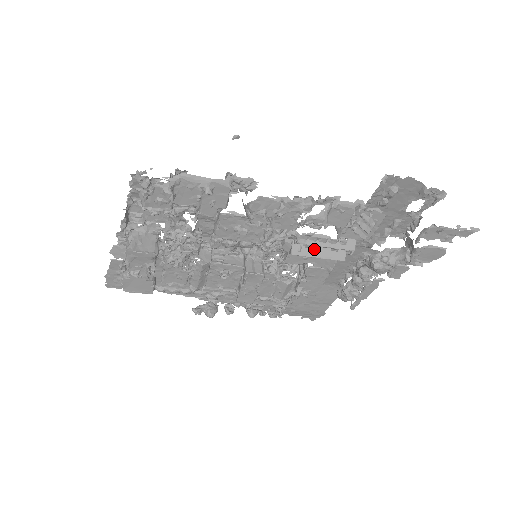
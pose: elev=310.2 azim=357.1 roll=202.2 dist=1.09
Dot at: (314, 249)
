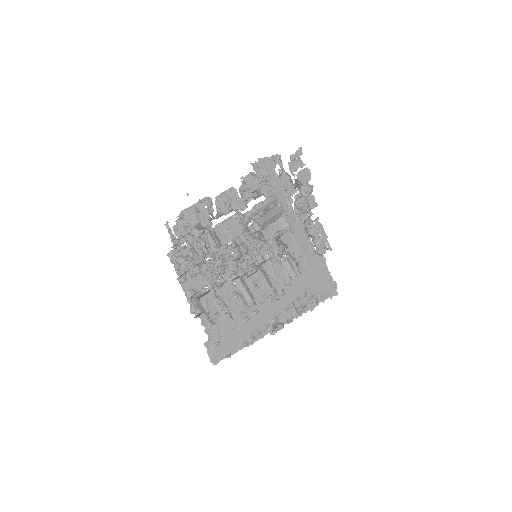
Dot at: (266, 216)
